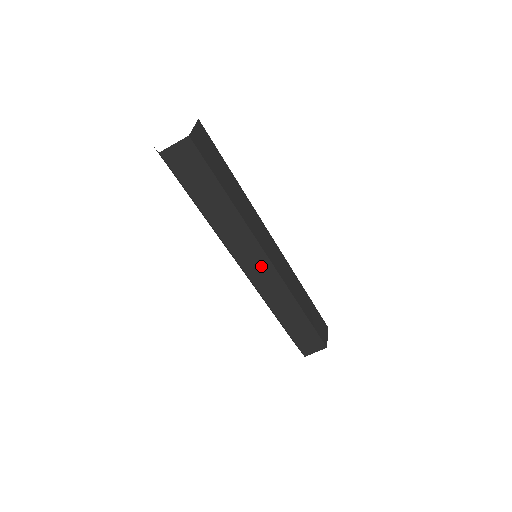
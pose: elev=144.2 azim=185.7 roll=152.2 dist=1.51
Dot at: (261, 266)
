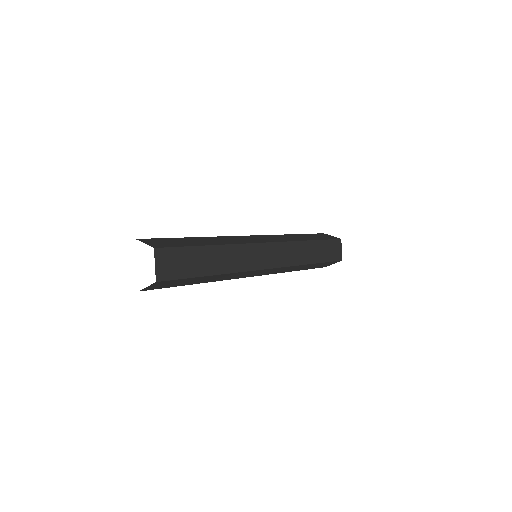
Dot at: (263, 272)
